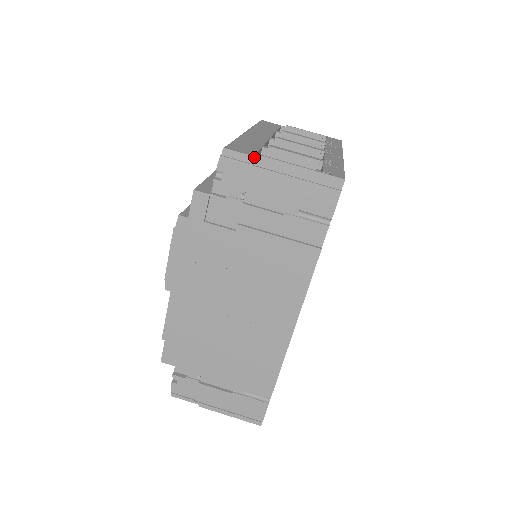
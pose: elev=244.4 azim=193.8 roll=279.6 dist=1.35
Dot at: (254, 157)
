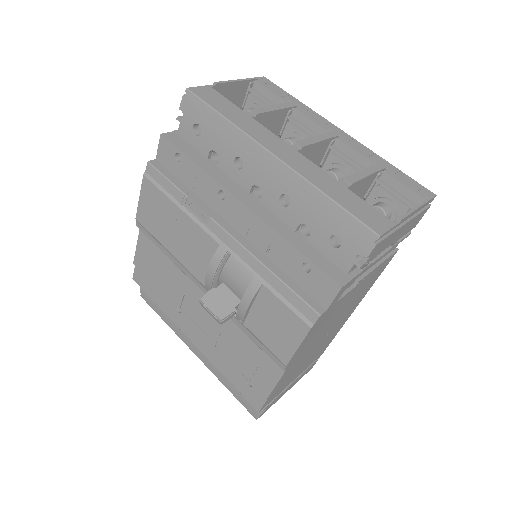
Dot at: (396, 225)
